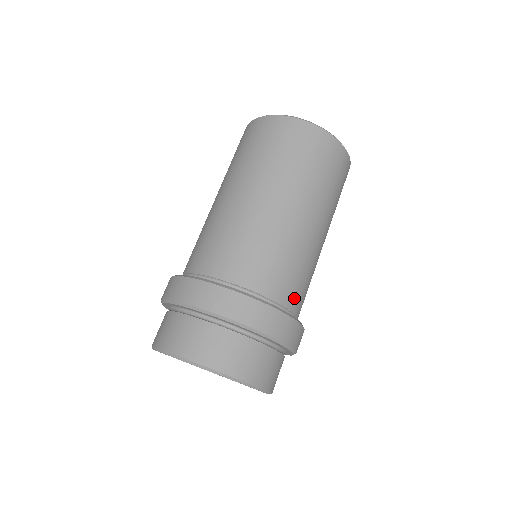
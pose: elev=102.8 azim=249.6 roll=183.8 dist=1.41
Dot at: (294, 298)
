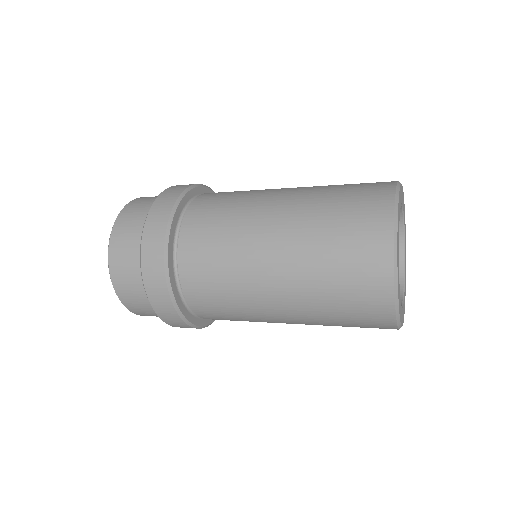
Dot at: occluded
